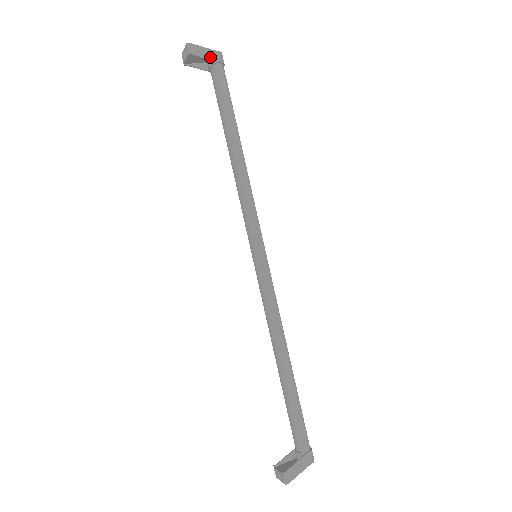
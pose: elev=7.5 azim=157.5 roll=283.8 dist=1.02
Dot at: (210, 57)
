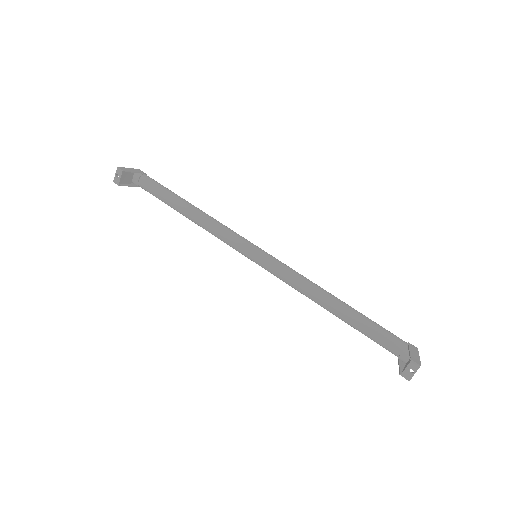
Dot at: (137, 171)
